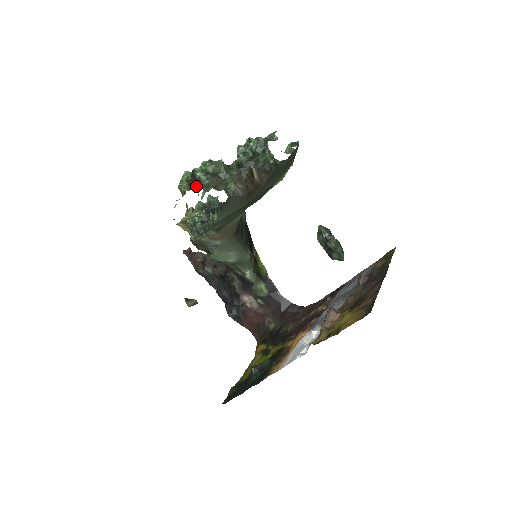
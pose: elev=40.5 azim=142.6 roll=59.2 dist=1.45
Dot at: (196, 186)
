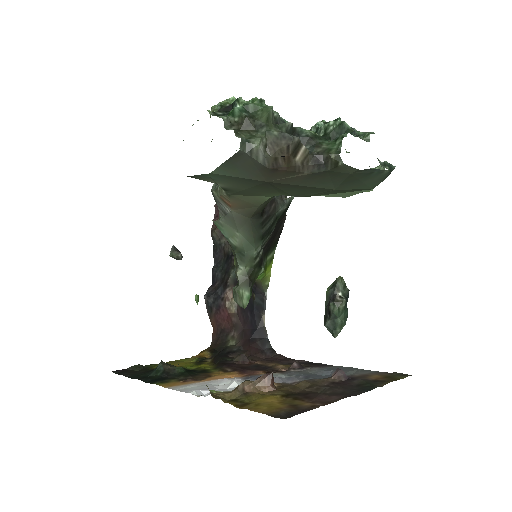
Dot at: occluded
